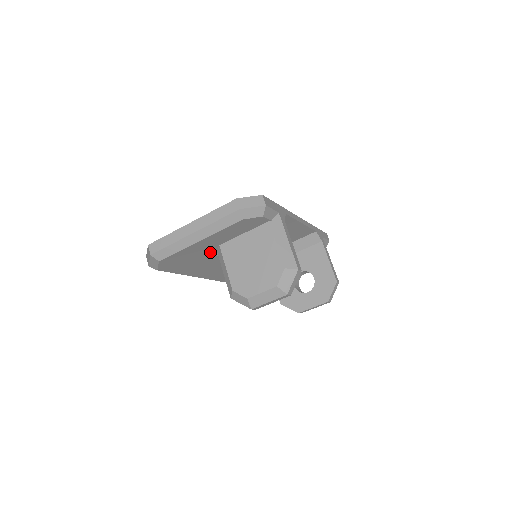
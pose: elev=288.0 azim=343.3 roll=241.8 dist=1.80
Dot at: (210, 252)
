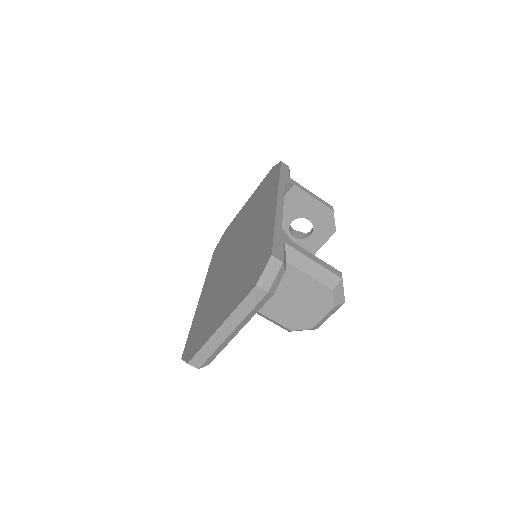
Dot at: occluded
